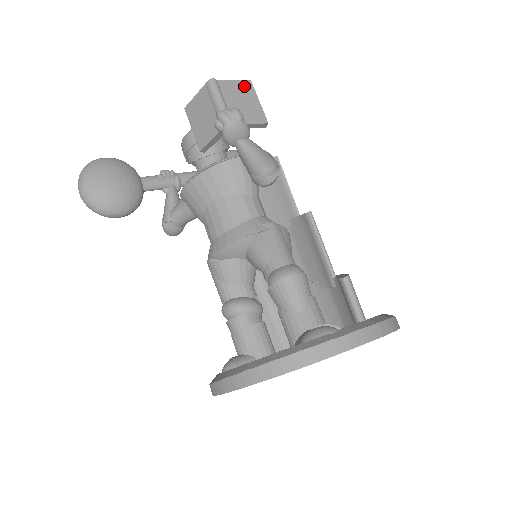
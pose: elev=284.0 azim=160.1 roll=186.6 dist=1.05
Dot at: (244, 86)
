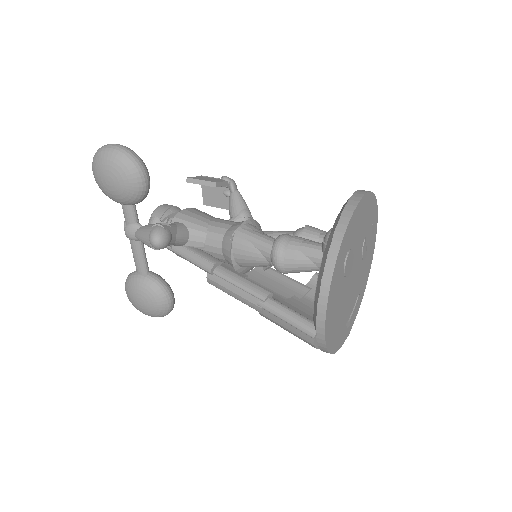
Dot at: occluded
